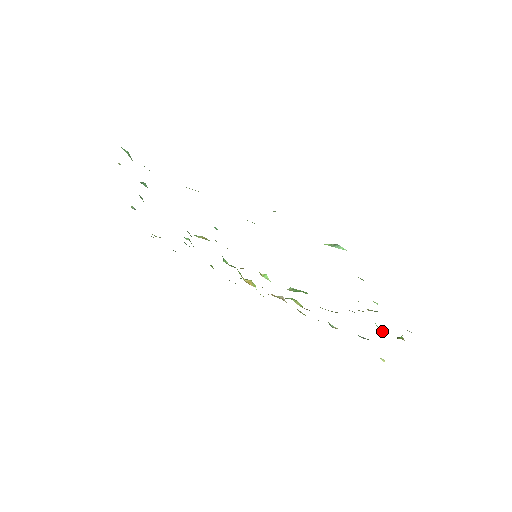
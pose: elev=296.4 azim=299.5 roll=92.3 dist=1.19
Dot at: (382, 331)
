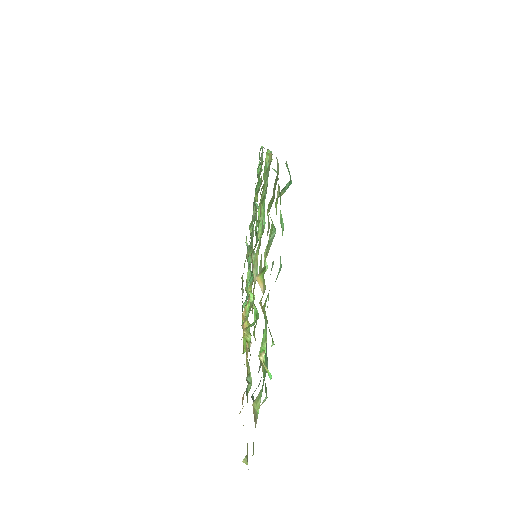
Dot at: (264, 364)
